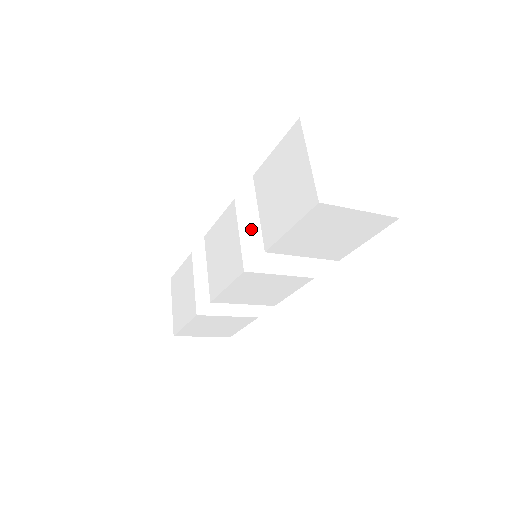
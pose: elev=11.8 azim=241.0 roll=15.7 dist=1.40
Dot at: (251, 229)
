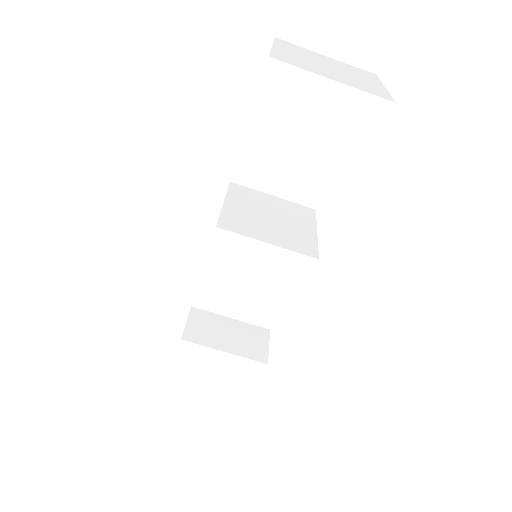
Dot at: (241, 203)
